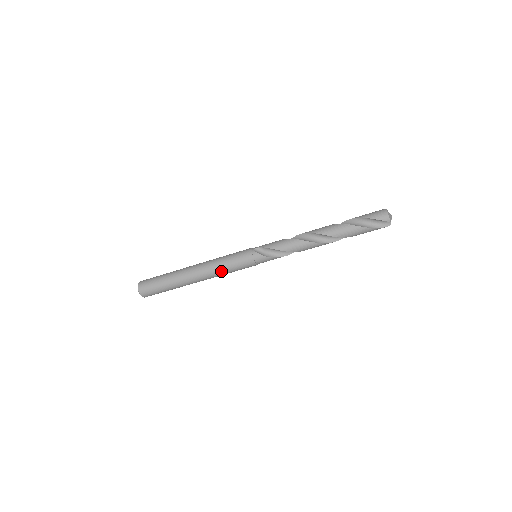
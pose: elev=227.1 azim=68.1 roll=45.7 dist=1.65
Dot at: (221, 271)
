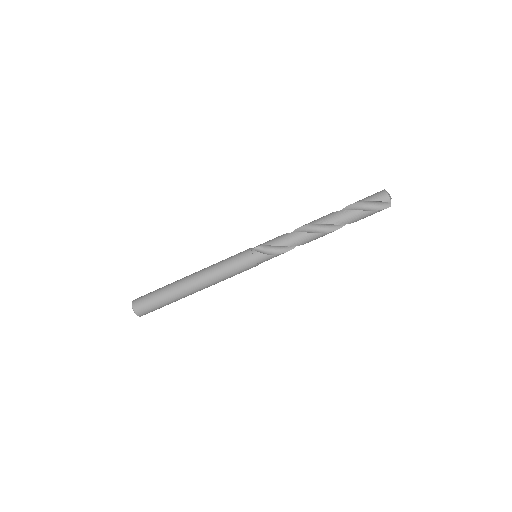
Dot at: (221, 276)
